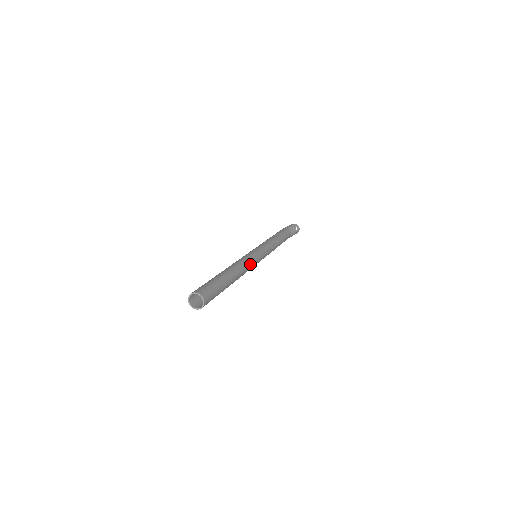
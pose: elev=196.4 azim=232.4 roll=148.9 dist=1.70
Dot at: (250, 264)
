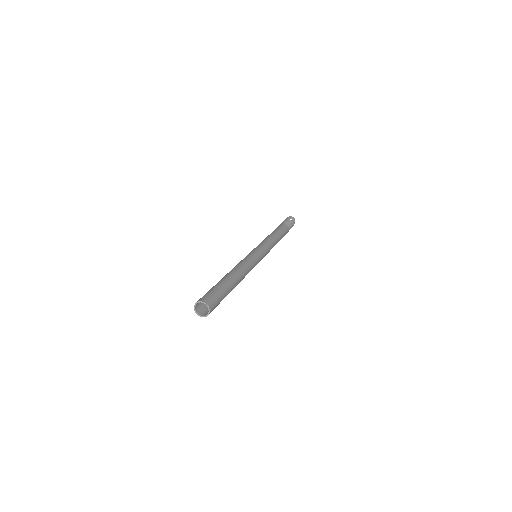
Dot at: (249, 262)
